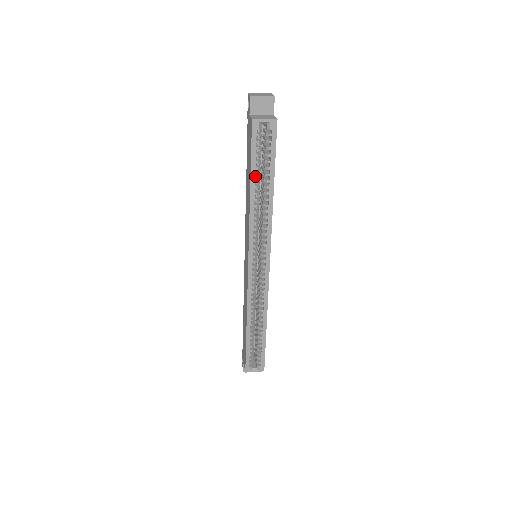
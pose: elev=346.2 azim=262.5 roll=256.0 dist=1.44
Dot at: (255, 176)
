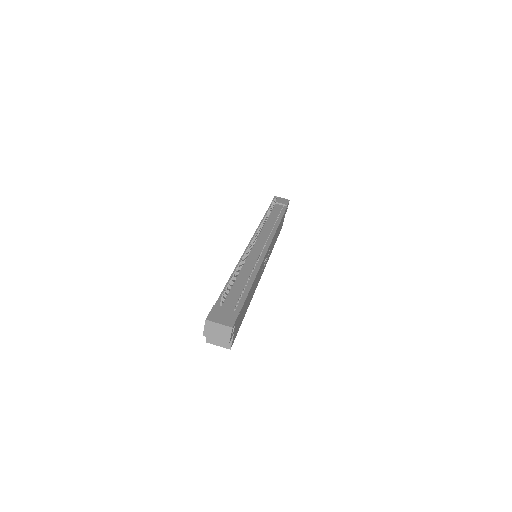
Dot at: occluded
